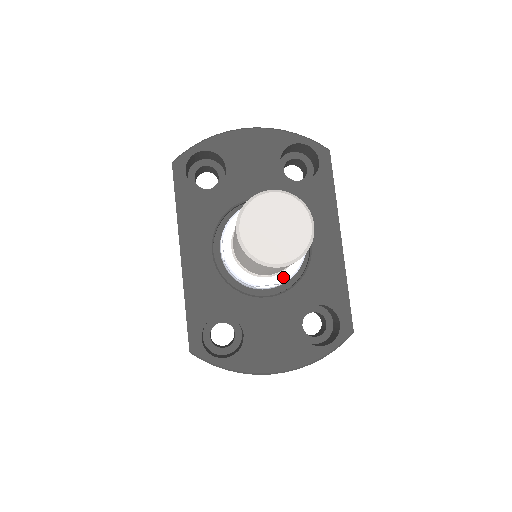
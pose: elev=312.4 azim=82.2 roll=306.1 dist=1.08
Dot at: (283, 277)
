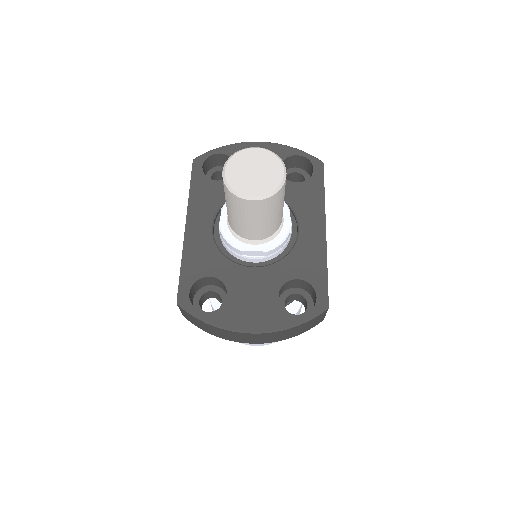
Dot at: (268, 246)
